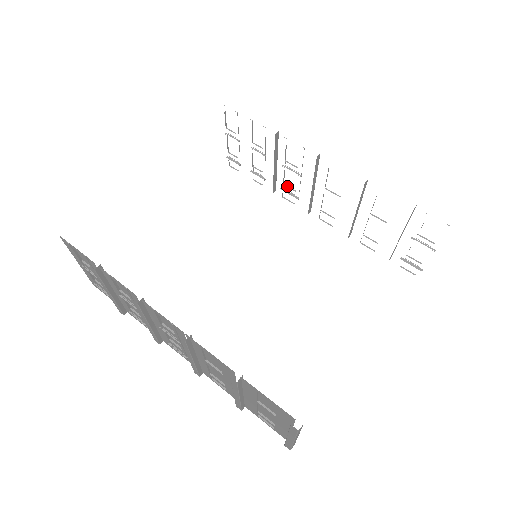
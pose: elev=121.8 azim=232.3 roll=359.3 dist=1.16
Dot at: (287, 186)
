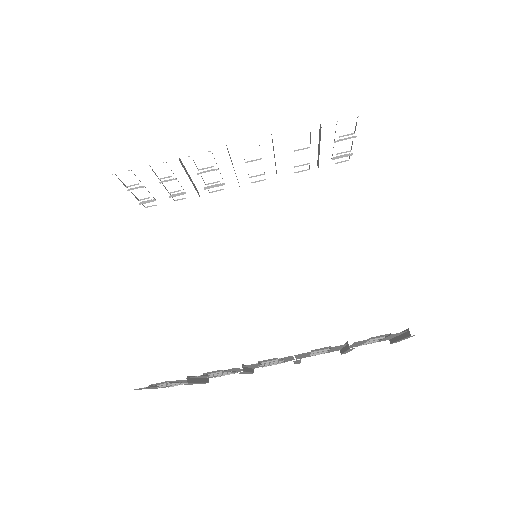
Dot at: occluded
